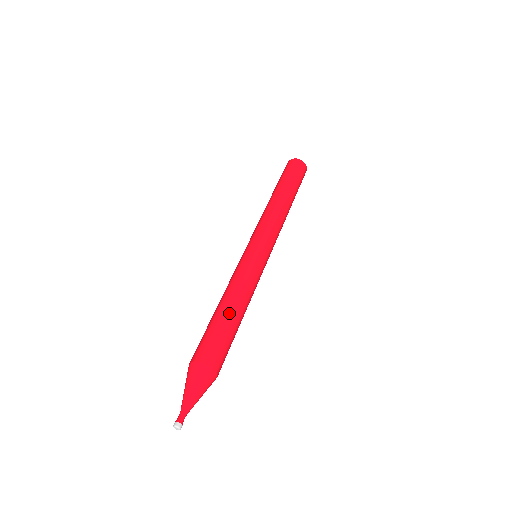
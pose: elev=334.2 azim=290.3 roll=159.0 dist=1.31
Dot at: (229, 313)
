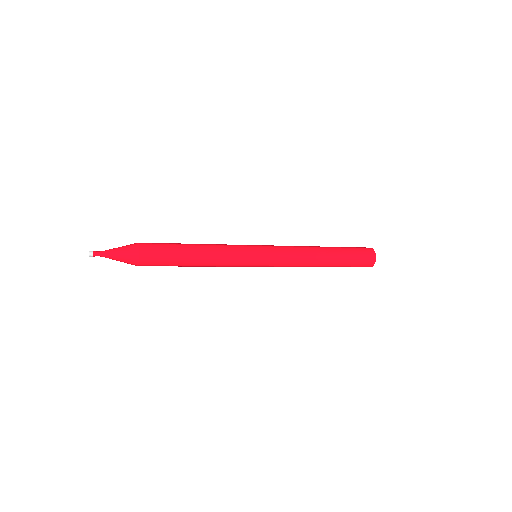
Dot at: (187, 244)
